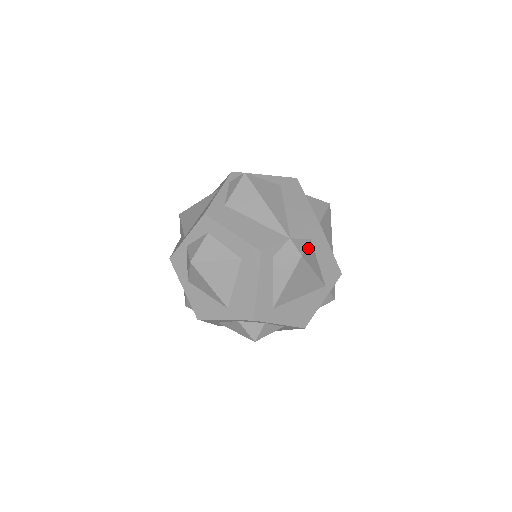
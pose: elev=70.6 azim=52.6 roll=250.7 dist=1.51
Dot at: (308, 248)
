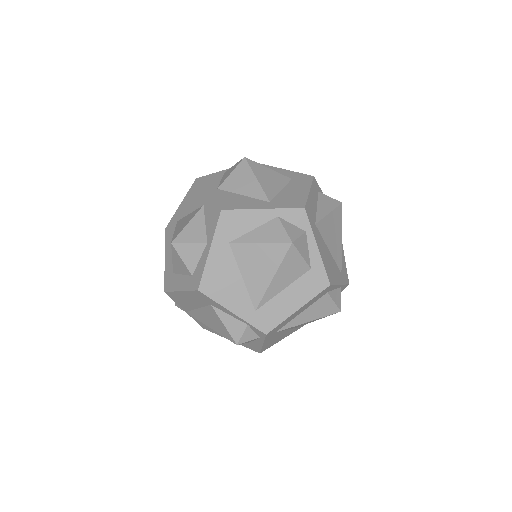
Dot at: occluded
